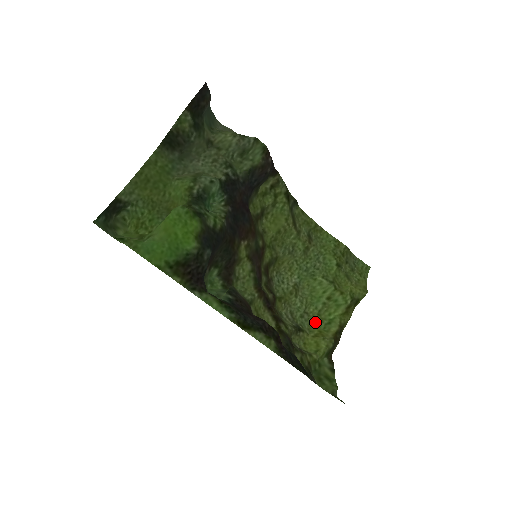
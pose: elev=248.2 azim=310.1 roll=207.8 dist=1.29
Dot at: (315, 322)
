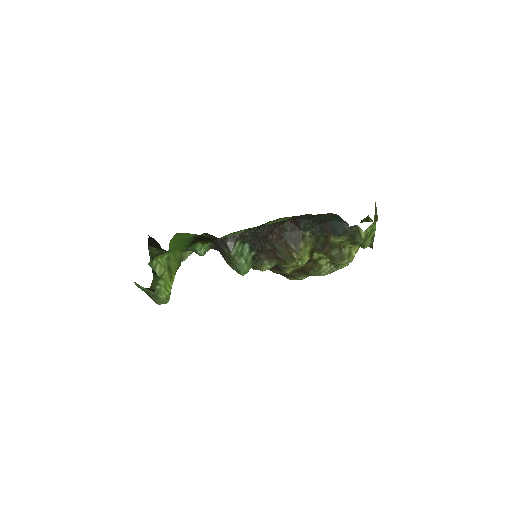
Dot at: occluded
